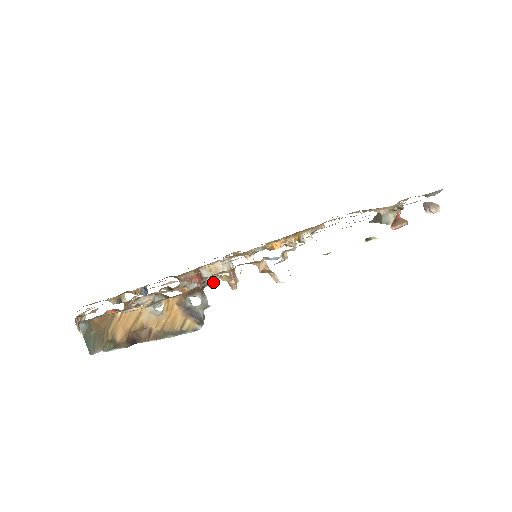
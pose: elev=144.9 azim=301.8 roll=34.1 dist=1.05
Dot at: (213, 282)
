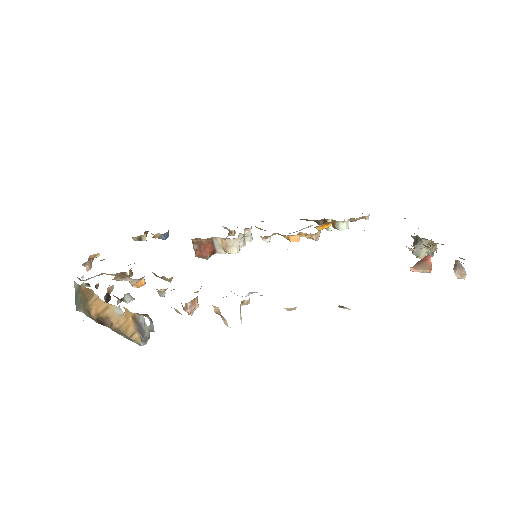
Dot at: (222, 253)
